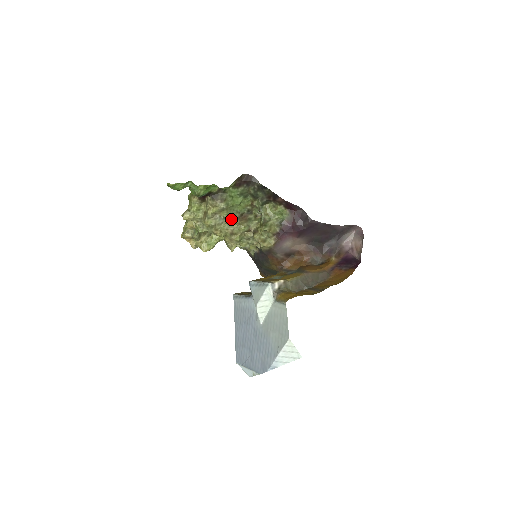
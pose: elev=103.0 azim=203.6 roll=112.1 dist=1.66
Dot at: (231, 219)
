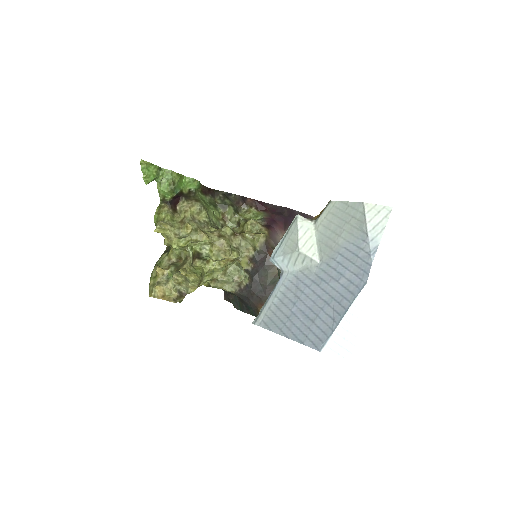
Dot at: (211, 226)
